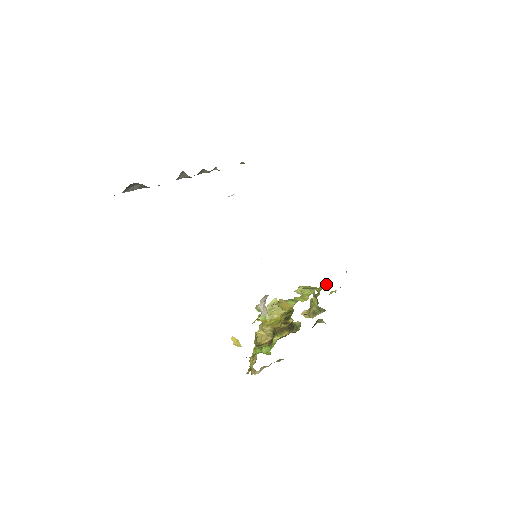
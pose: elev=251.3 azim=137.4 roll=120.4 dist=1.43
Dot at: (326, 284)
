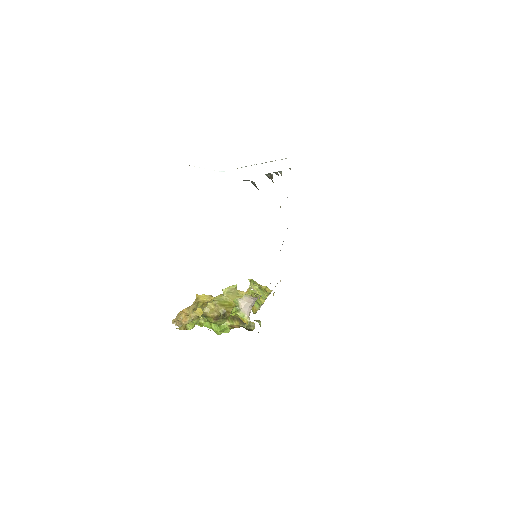
Dot at: occluded
